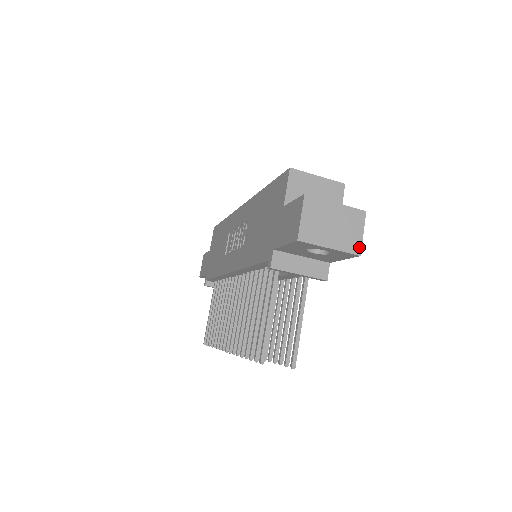
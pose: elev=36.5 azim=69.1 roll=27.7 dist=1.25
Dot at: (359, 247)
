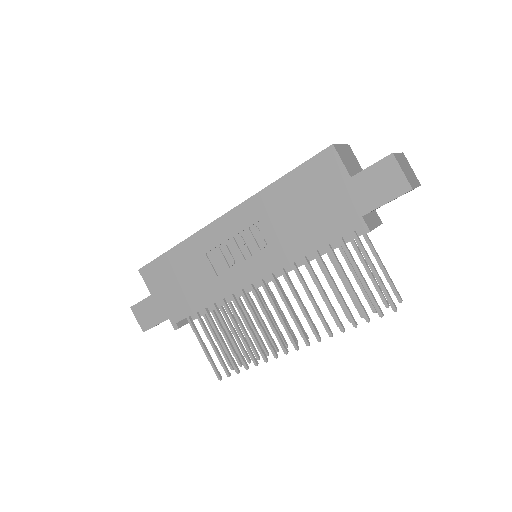
Dot at: occluded
